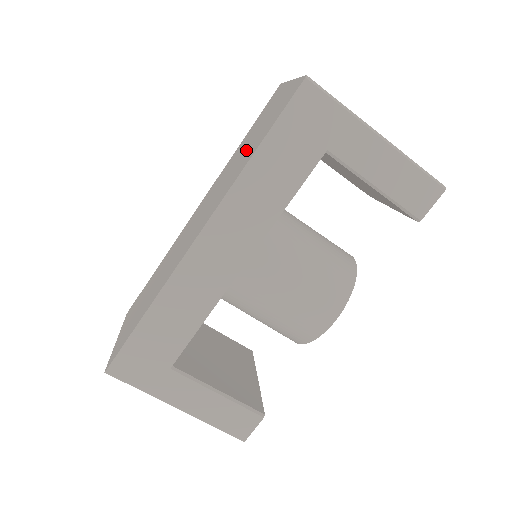
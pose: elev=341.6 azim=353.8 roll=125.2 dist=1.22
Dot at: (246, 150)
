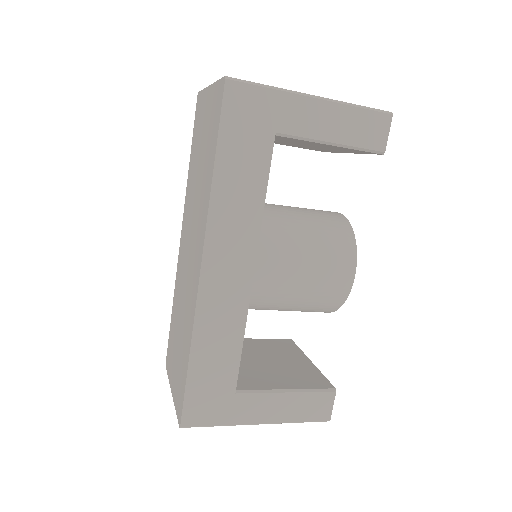
Dot at: (201, 168)
